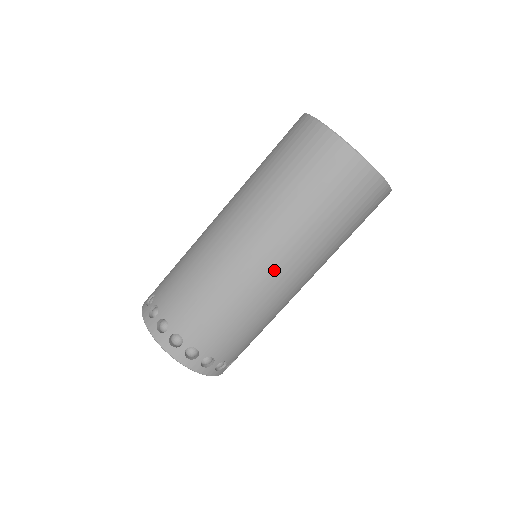
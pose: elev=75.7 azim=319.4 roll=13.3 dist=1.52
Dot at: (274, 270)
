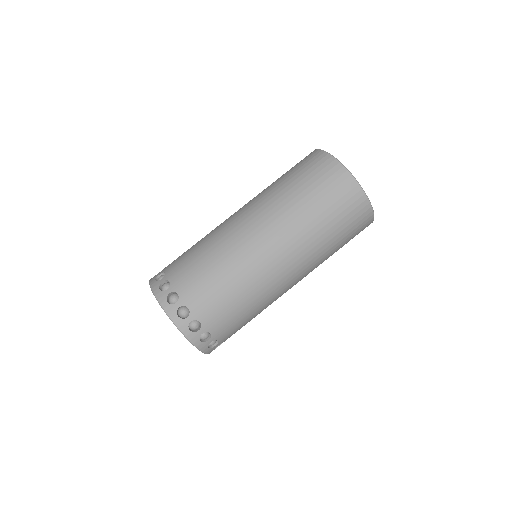
Dot at: (247, 225)
